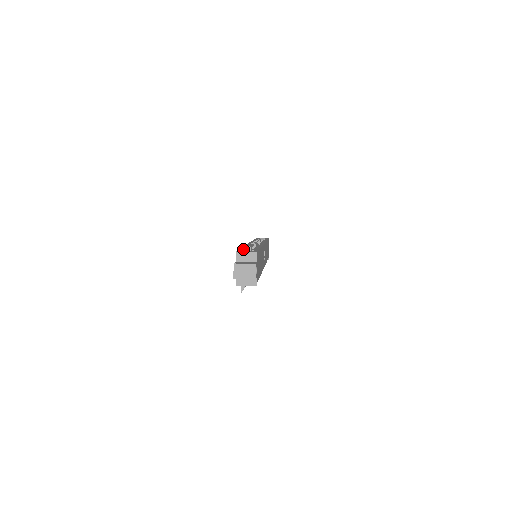
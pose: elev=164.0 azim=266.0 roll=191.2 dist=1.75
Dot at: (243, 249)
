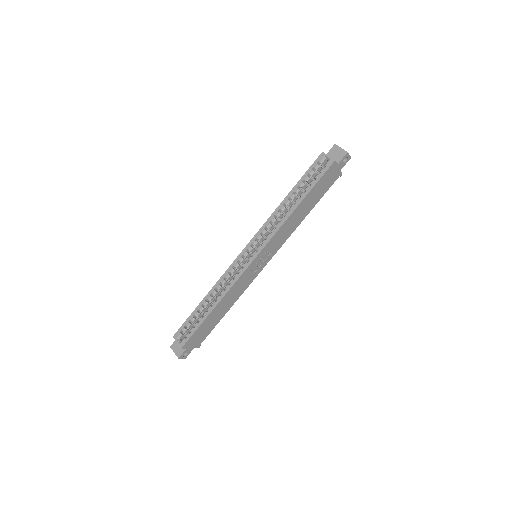
Dot at: (187, 324)
